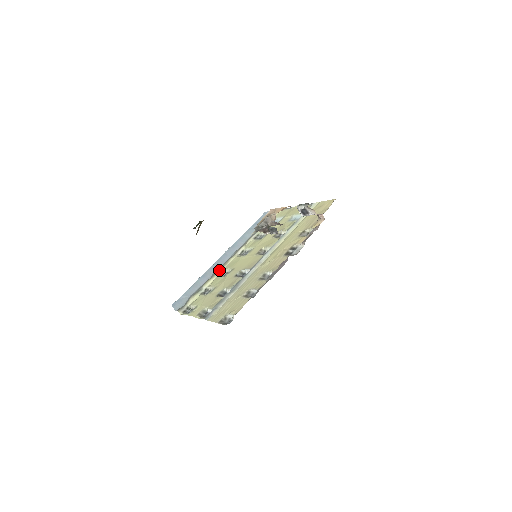
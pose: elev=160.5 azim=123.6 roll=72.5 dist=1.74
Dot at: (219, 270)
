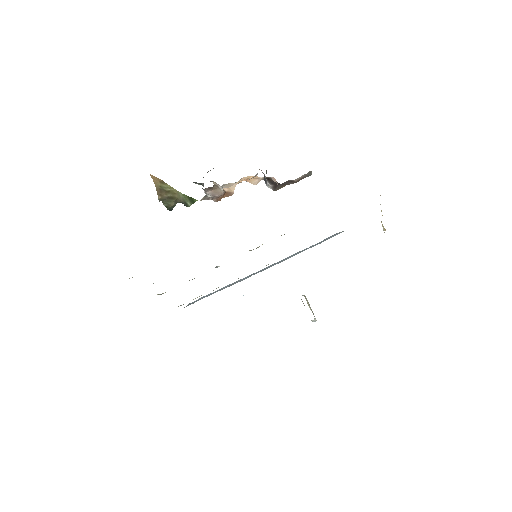
Dot at: occluded
